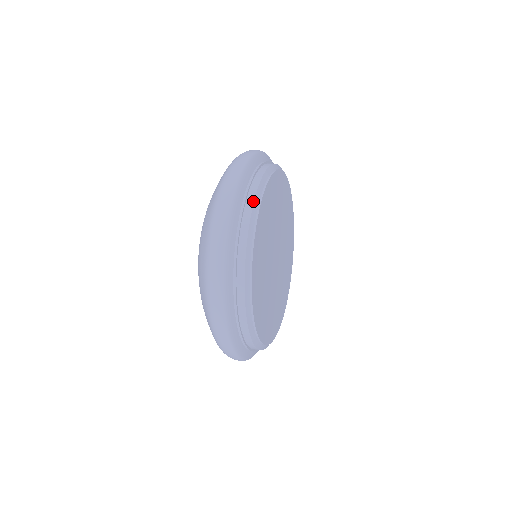
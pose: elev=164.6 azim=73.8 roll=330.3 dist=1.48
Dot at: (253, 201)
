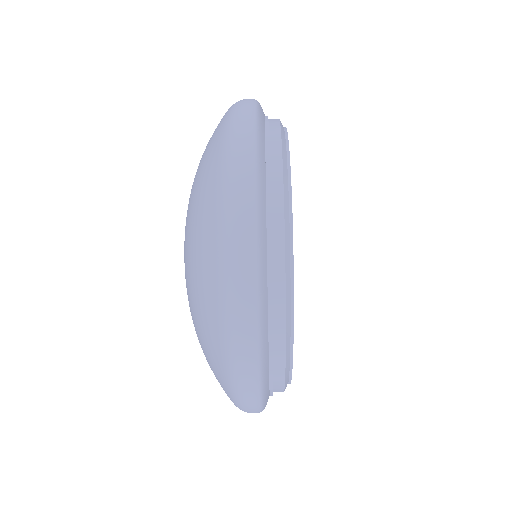
Dot at: (281, 152)
